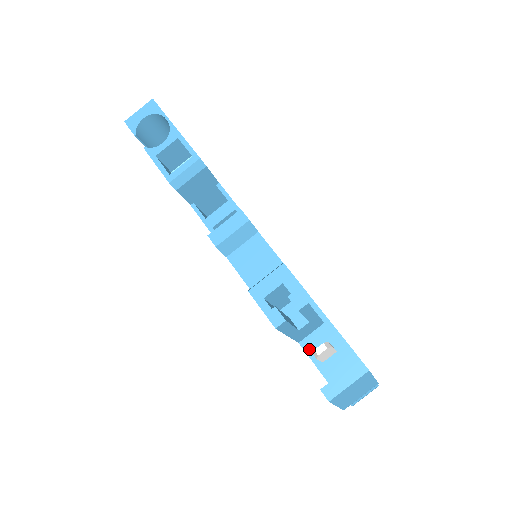
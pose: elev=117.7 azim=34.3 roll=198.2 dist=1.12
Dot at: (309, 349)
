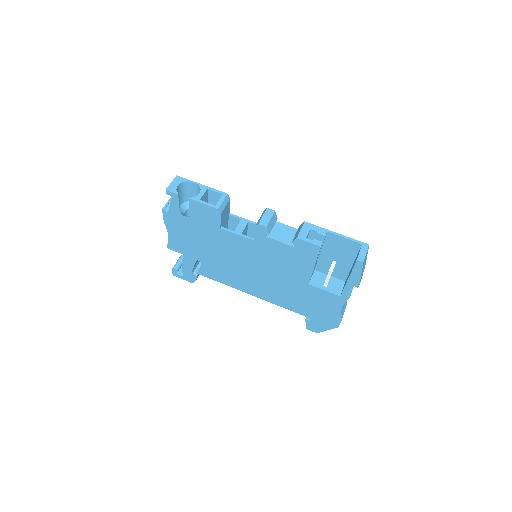
Dot at: (316, 284)
